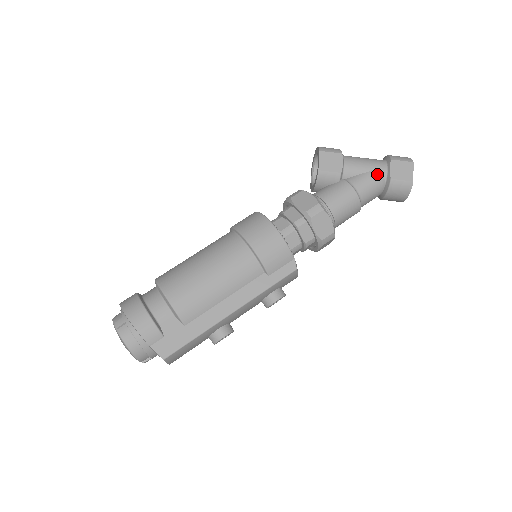
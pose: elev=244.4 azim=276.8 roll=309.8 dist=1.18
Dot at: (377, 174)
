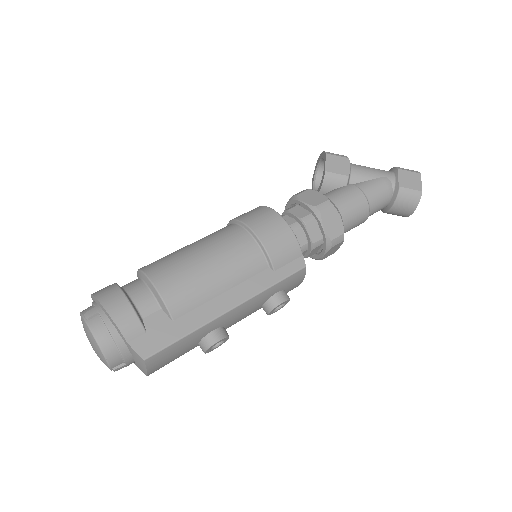
Dot at: (385, 181)
